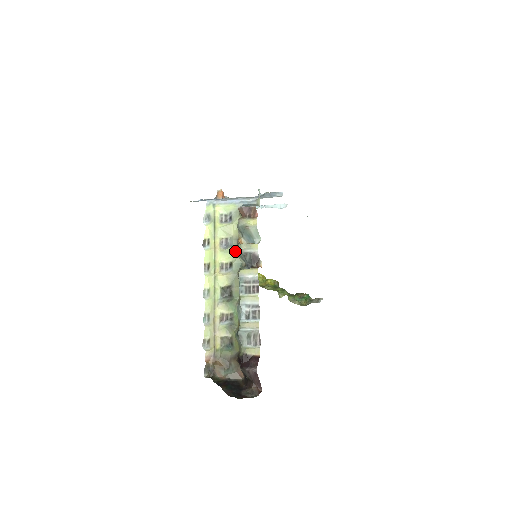
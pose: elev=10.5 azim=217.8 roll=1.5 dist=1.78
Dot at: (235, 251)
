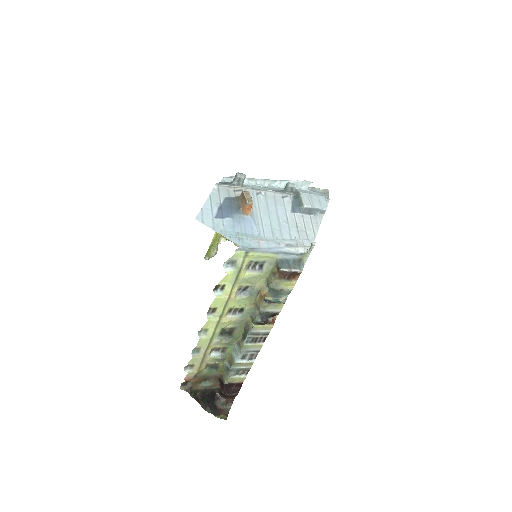
Dot at: (252, 300)
